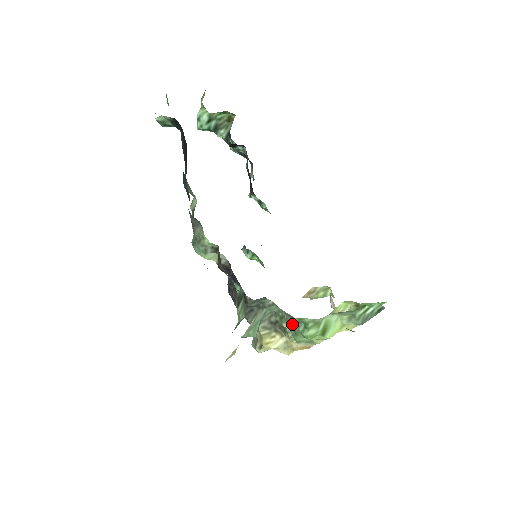
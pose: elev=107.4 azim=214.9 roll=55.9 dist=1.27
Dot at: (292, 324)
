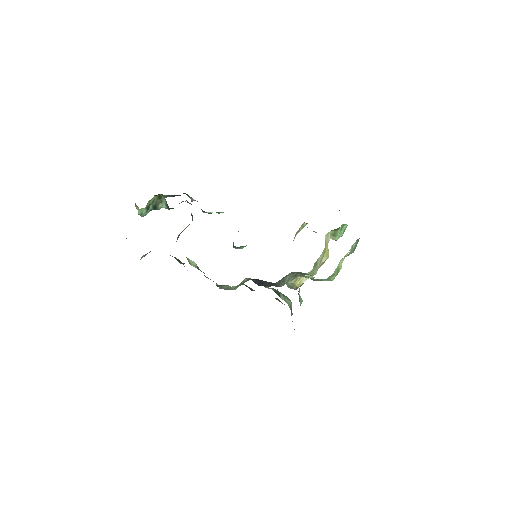
Dot at: (316, 280)
